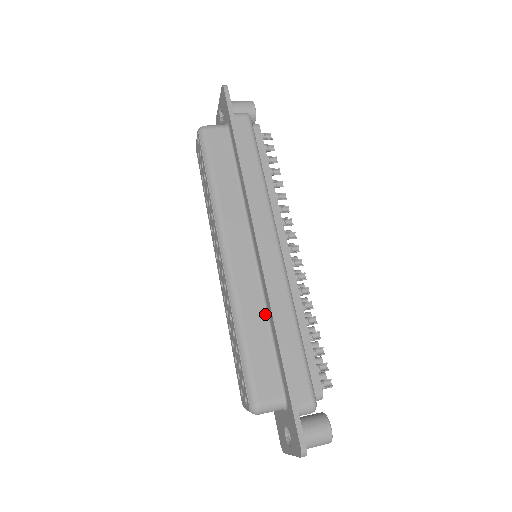
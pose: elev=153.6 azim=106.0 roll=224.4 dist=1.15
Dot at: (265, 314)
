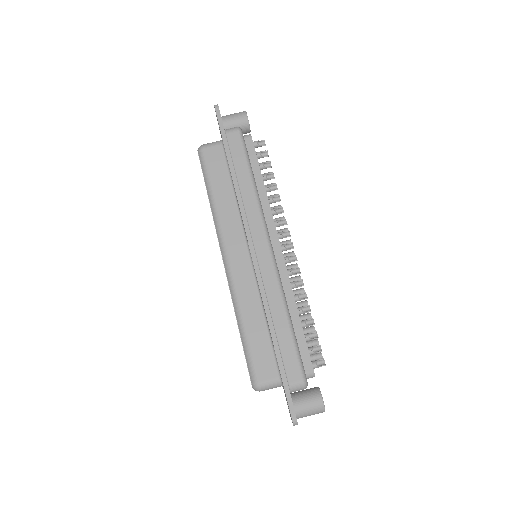
Dot at: (261, 309)
